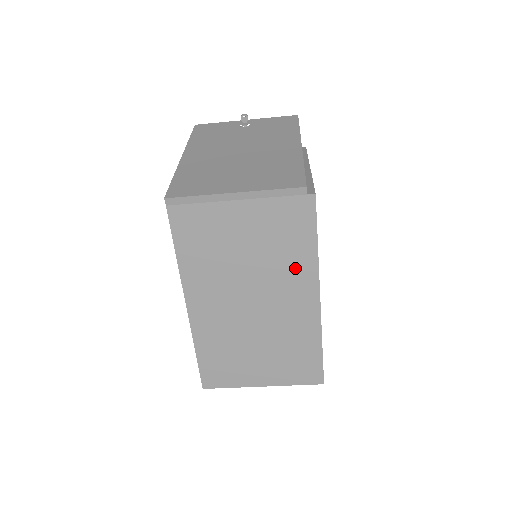
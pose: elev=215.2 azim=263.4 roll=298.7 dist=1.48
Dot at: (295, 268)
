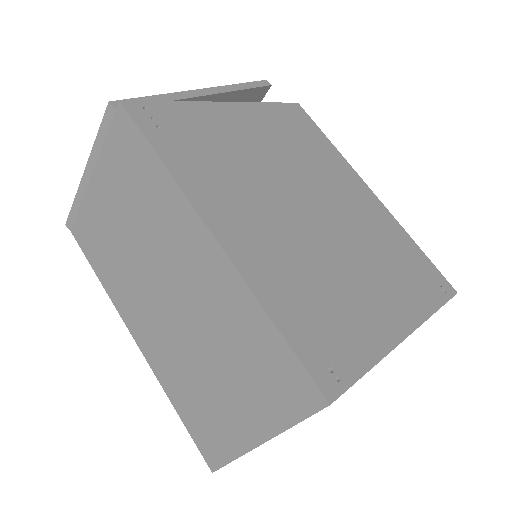
Dot at: (165, 211)
